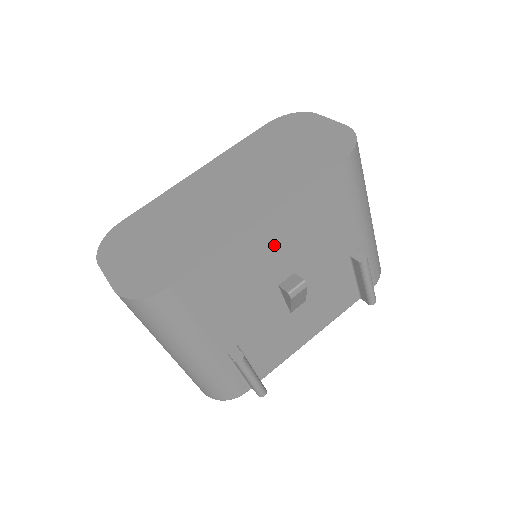
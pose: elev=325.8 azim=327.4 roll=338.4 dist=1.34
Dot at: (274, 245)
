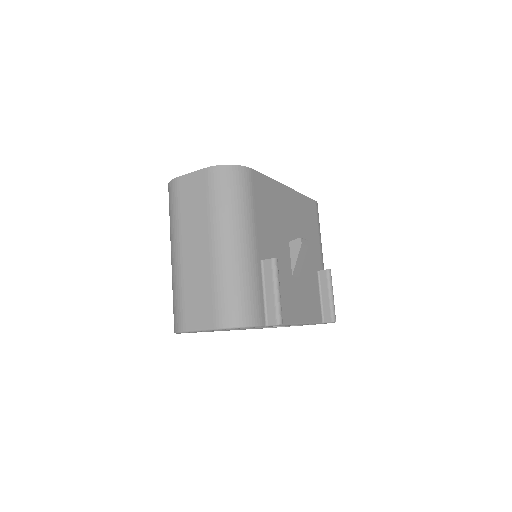
Dot at: (290, 210)
